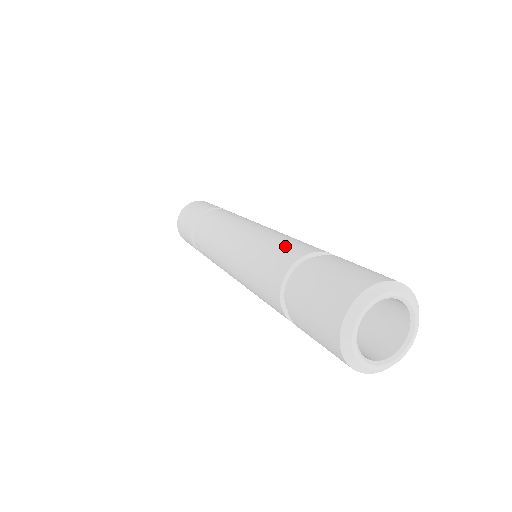
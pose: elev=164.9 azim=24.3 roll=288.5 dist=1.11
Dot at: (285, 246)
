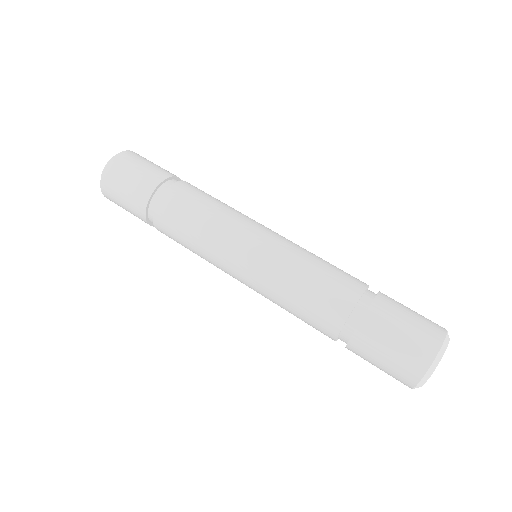
Dot at: (327, 284)
